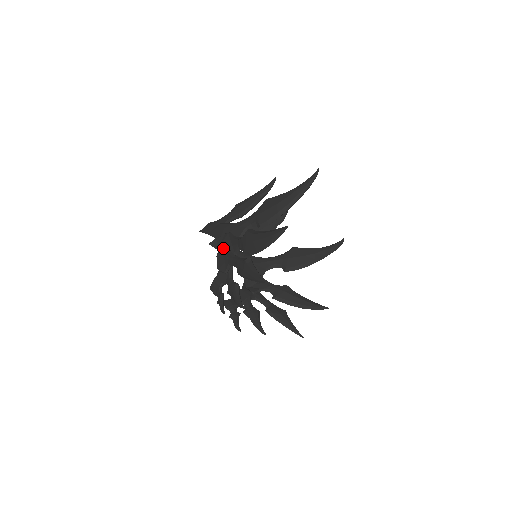
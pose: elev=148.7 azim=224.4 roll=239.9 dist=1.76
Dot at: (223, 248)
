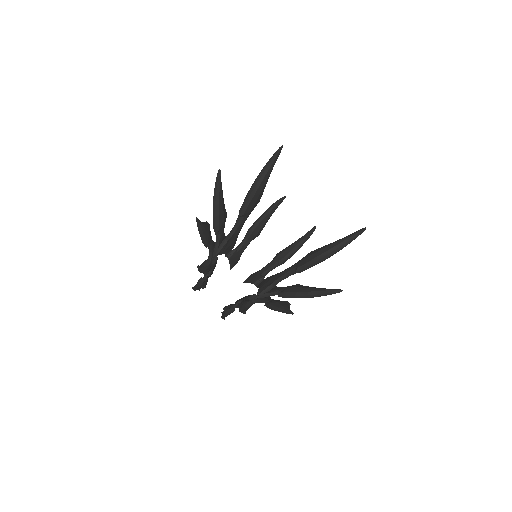
Dot at: occluded
